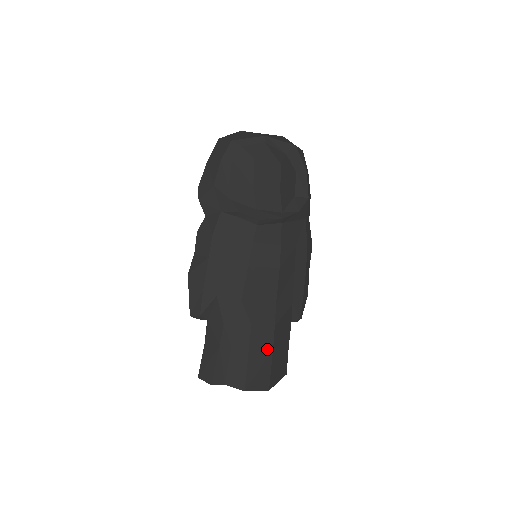
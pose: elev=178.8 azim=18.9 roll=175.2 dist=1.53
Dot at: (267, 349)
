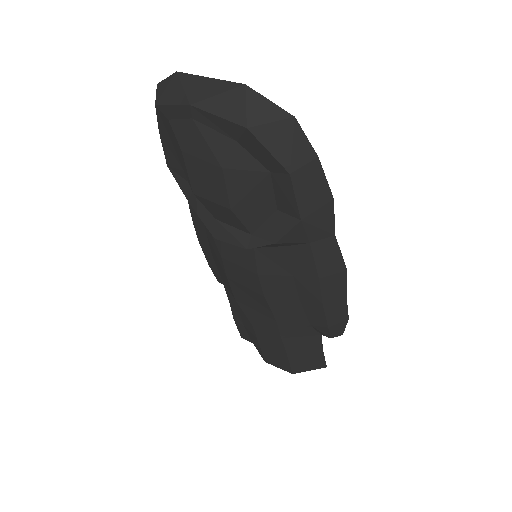
Dot at: (279, 348)
